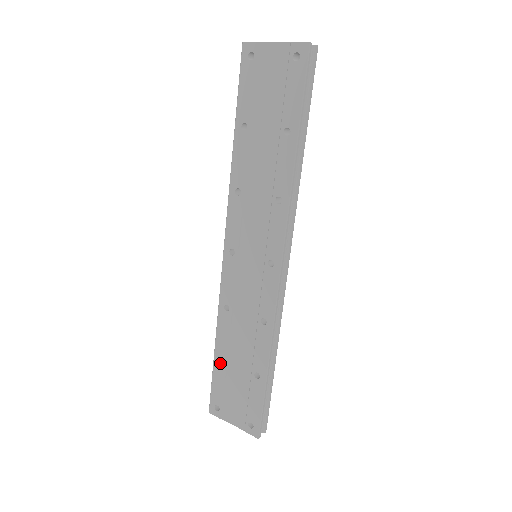
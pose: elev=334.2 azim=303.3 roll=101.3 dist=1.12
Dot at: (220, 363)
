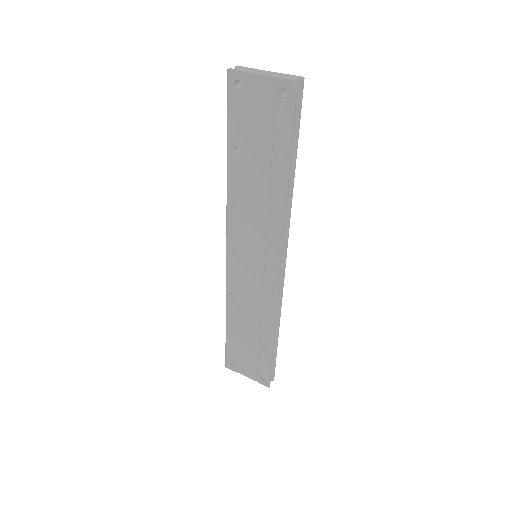
Dot at: (232, 334)
